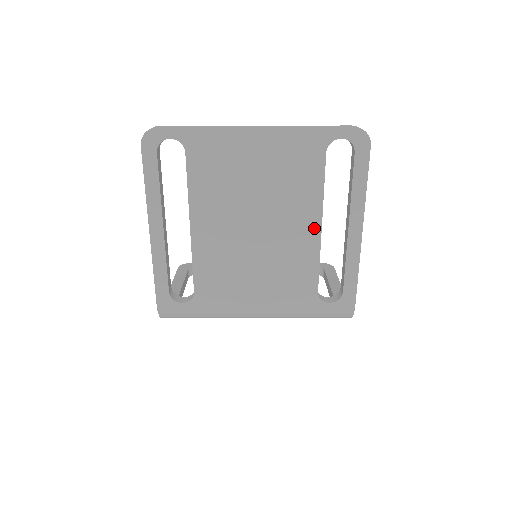
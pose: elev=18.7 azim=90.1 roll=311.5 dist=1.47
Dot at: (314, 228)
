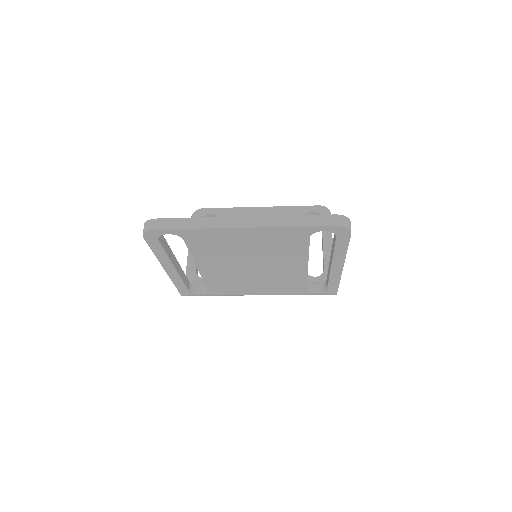
Dot at: (301, 267)
